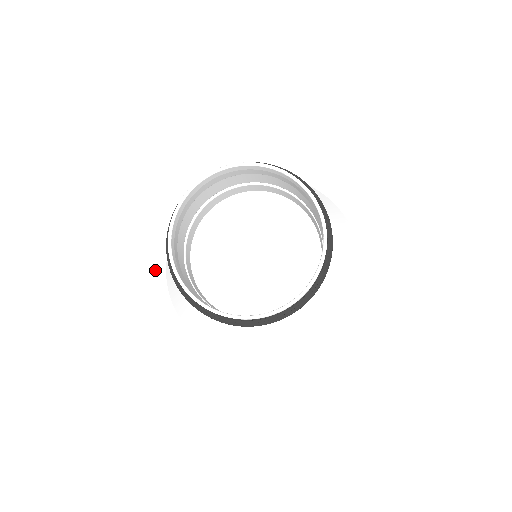
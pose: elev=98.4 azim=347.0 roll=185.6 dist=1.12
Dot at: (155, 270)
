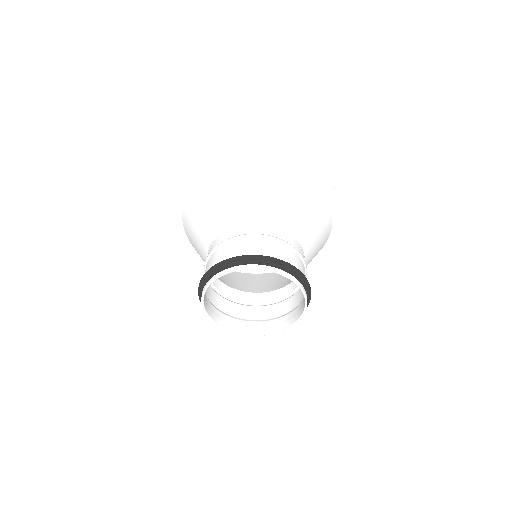
Dot at: (198, 160)
